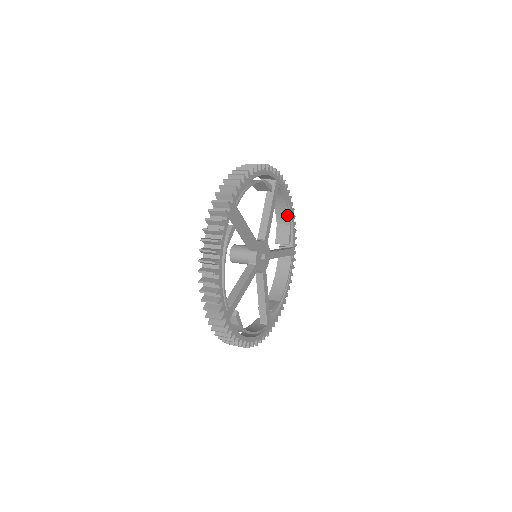
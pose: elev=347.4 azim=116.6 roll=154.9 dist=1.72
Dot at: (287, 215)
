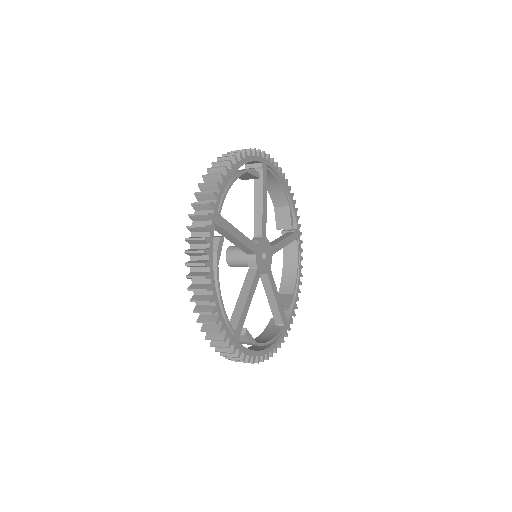
Dot at: (284, 196)
